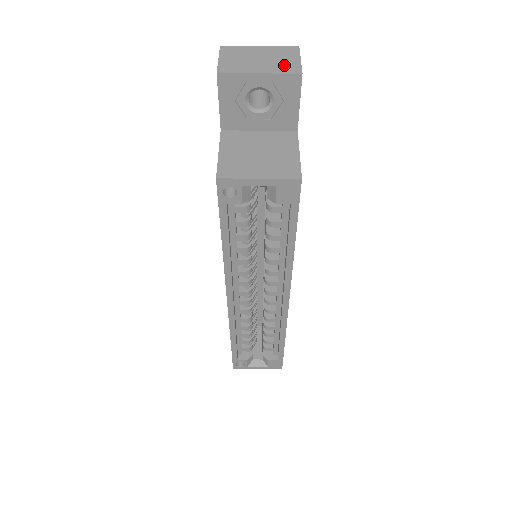
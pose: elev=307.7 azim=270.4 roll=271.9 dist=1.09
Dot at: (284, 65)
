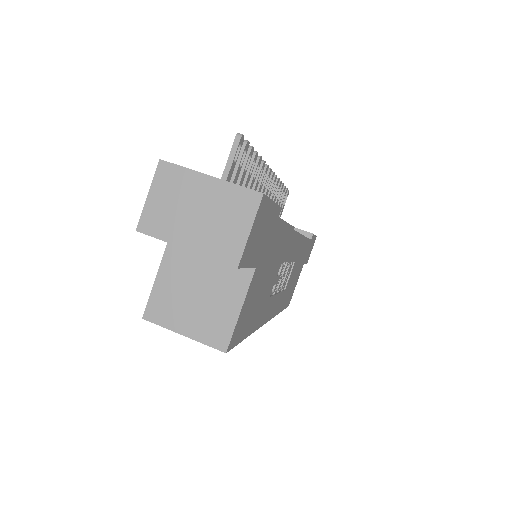
Dot at: (223, 239)
